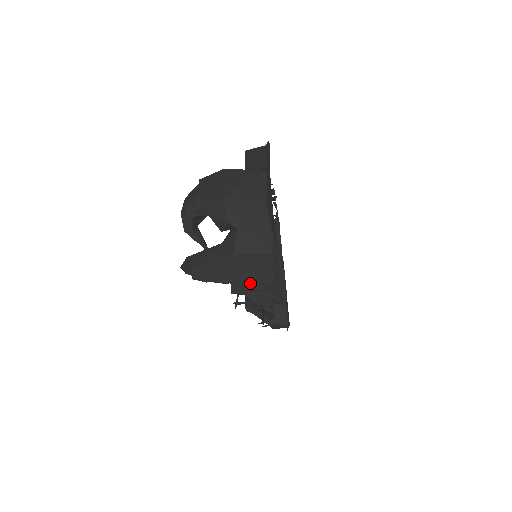
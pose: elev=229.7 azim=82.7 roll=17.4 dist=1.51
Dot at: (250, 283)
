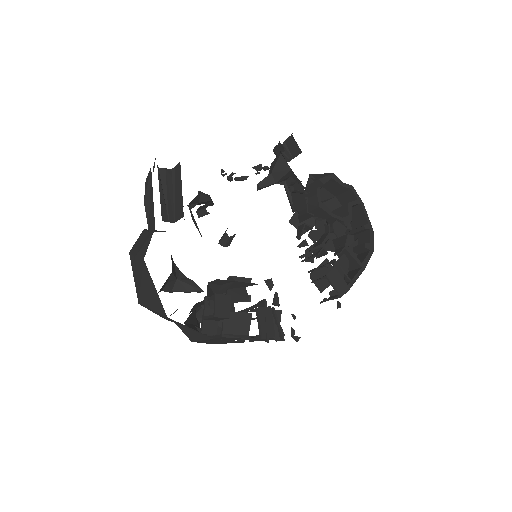
Dot at: occluded
